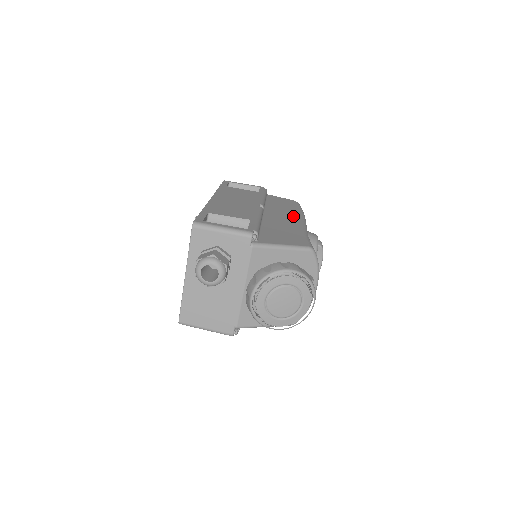
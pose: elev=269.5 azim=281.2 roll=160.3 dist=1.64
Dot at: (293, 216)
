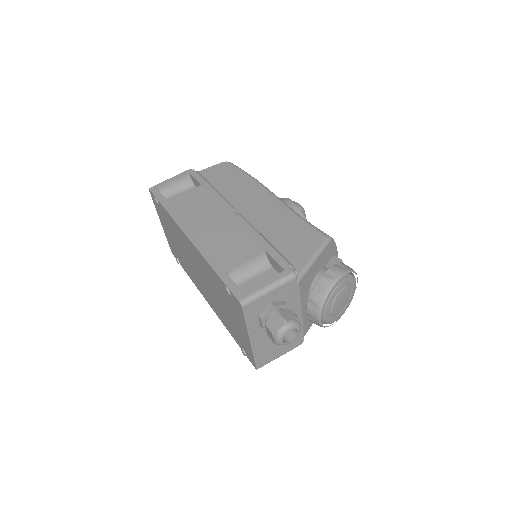
Dot at: (259, 195)
